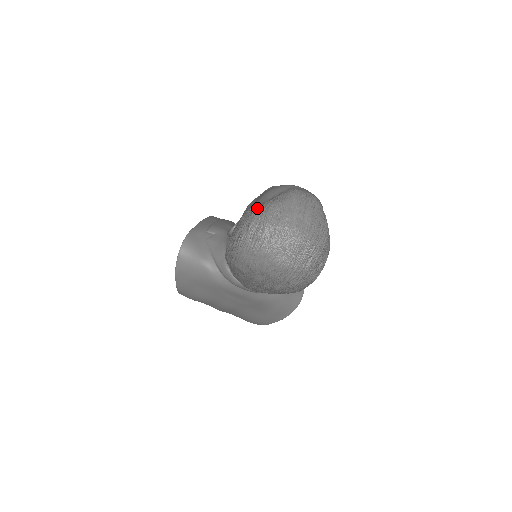
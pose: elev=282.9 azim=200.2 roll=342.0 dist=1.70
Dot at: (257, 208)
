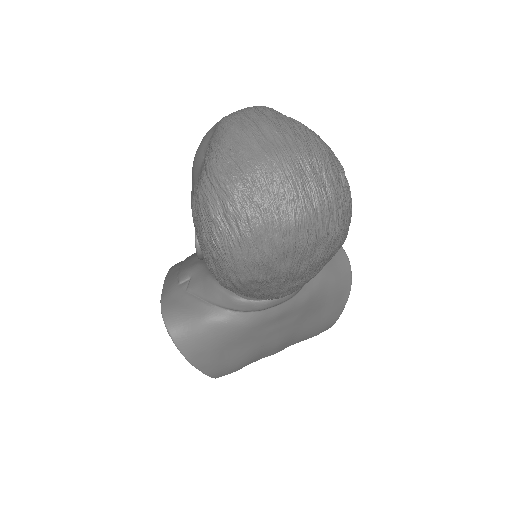
Dot at: (198, 185)
